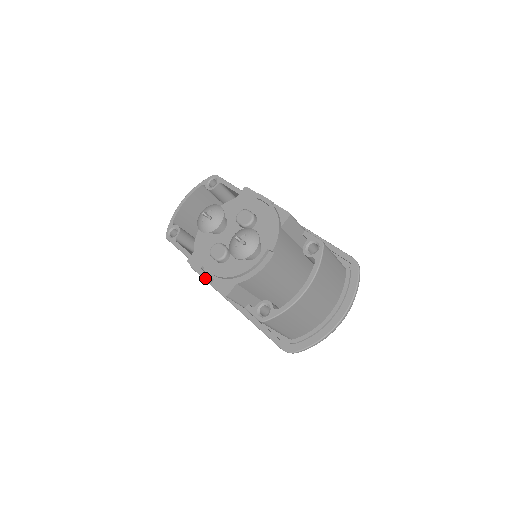
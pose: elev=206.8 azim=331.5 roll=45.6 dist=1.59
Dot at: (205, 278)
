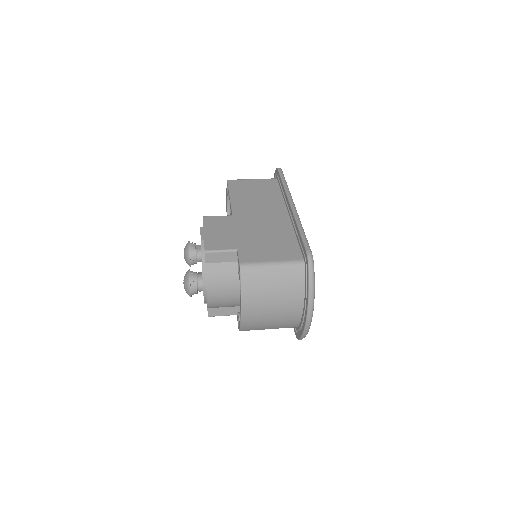
Dot at: occluded
